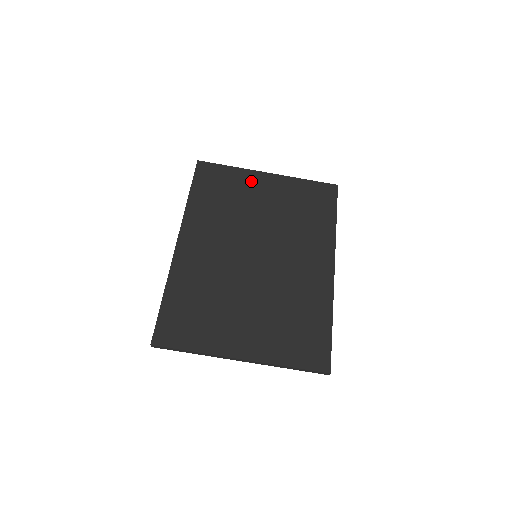
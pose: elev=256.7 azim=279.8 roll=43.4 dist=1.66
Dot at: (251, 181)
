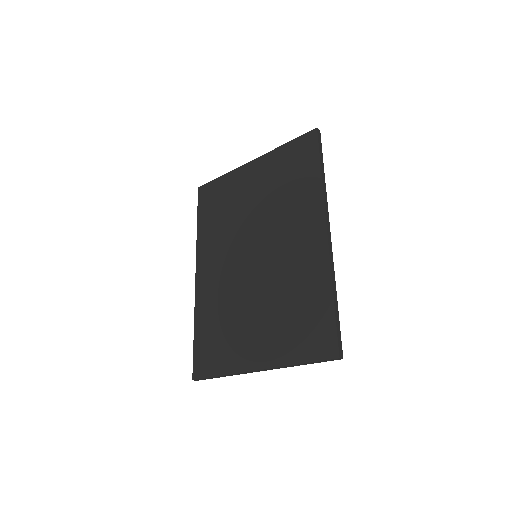
Dot at: (239, 180)
